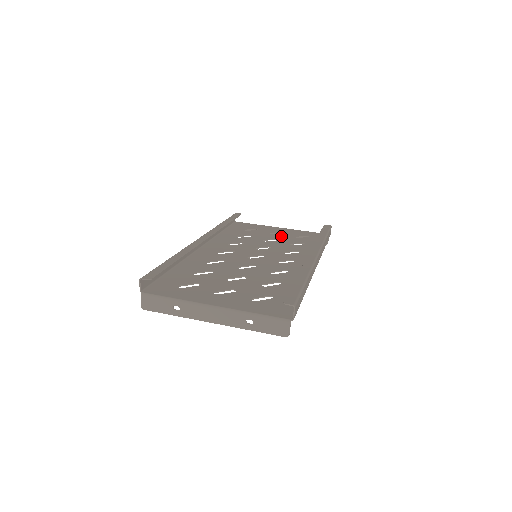
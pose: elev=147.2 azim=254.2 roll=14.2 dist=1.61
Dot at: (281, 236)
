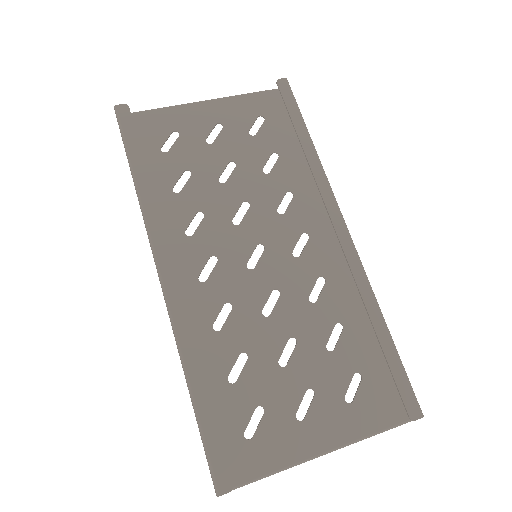
Dot at: (229, 144)
